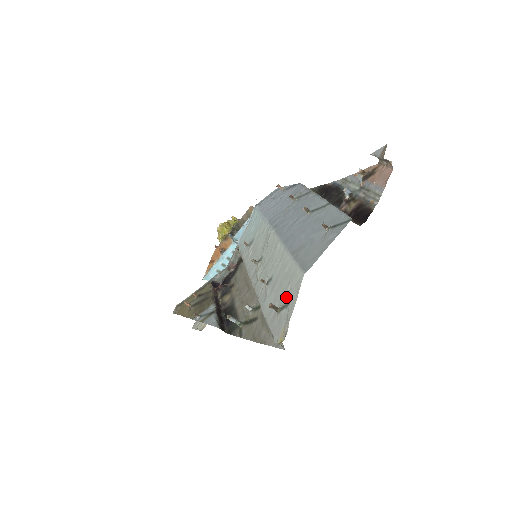
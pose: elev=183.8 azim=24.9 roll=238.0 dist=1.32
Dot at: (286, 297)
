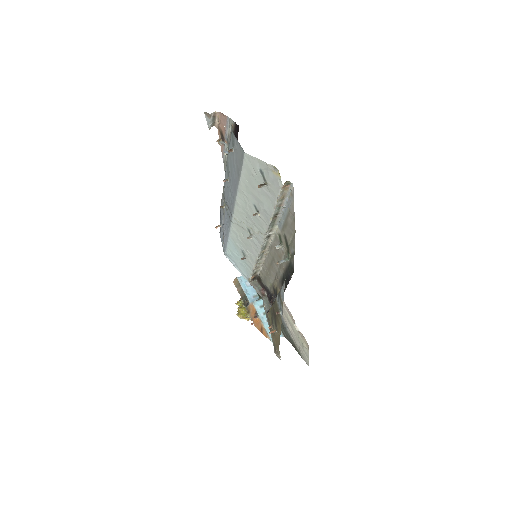
Dot at: (258, 175)
